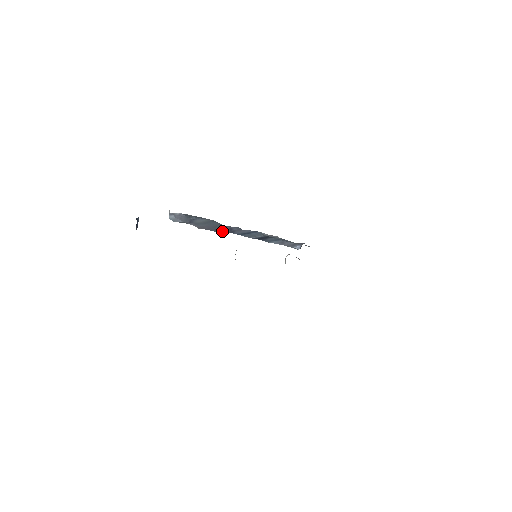
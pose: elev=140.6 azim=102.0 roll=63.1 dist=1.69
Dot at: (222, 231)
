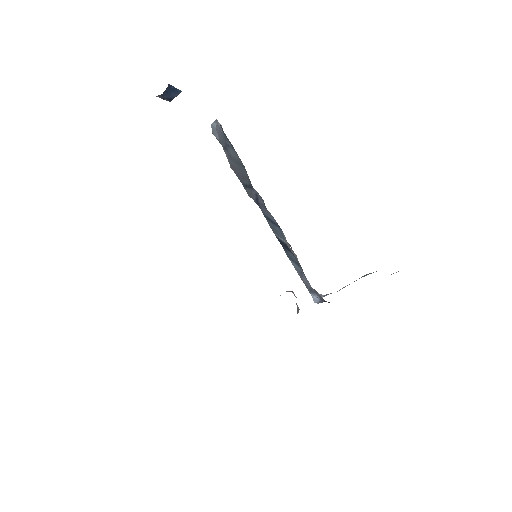
Dot at: (249, 192)
